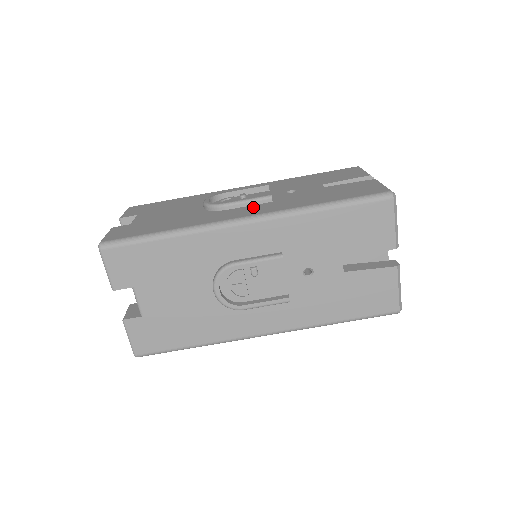
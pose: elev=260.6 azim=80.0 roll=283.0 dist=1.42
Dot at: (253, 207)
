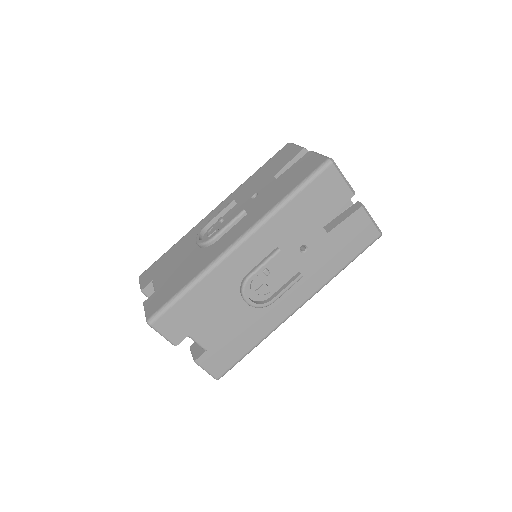
Dot at: (237, 227)
